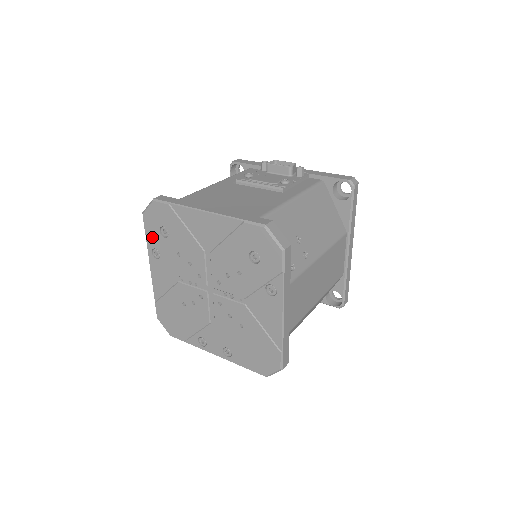
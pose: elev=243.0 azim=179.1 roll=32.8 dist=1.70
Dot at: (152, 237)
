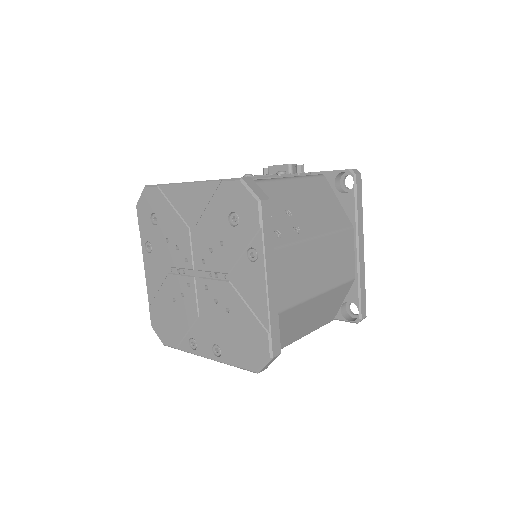
Dot at: (144, 228)
